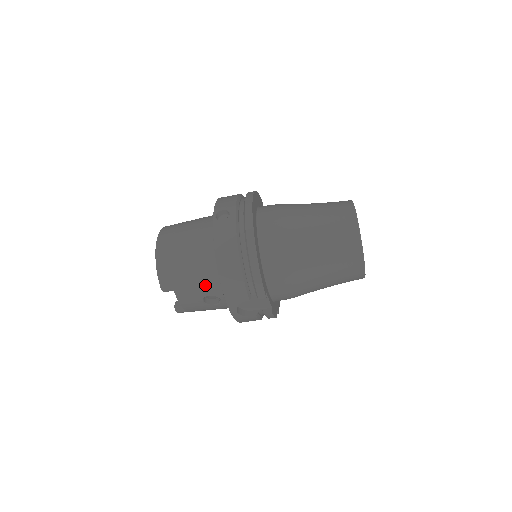
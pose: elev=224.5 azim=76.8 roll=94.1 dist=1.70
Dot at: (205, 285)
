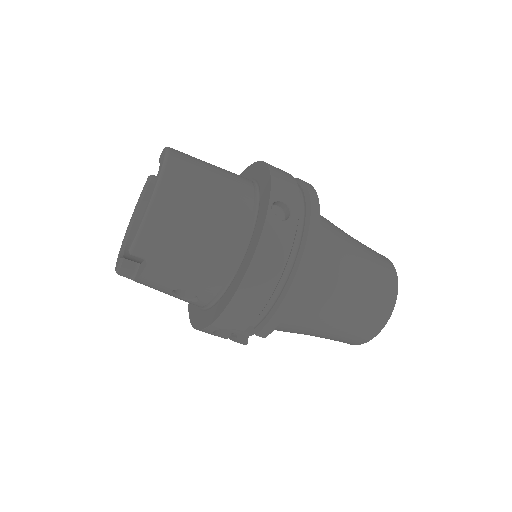
Dot at: (197, 280)
